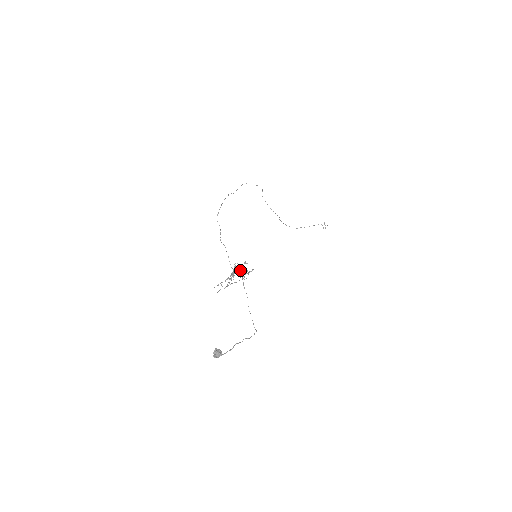
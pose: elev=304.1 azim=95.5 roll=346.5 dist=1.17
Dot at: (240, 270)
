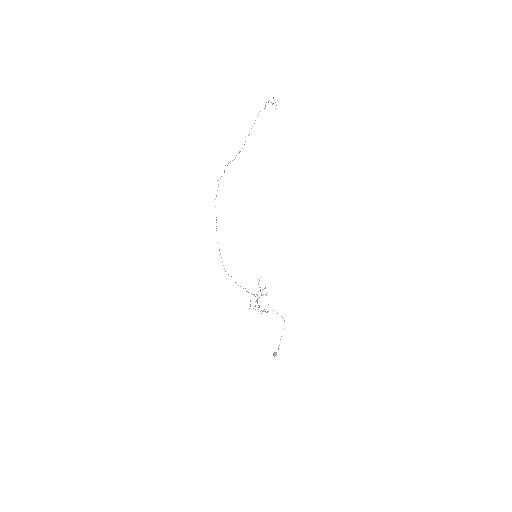
Dot at: (264, 309)
